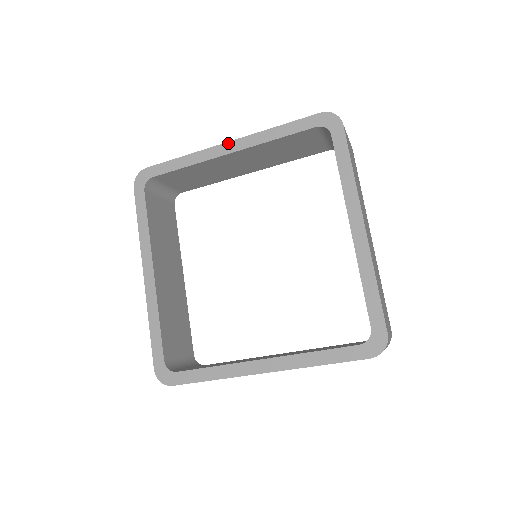
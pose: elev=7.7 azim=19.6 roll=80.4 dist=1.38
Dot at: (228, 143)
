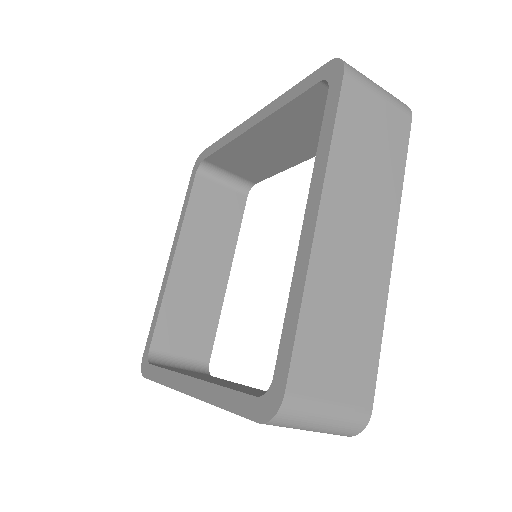
Dot at: (252, 117)
